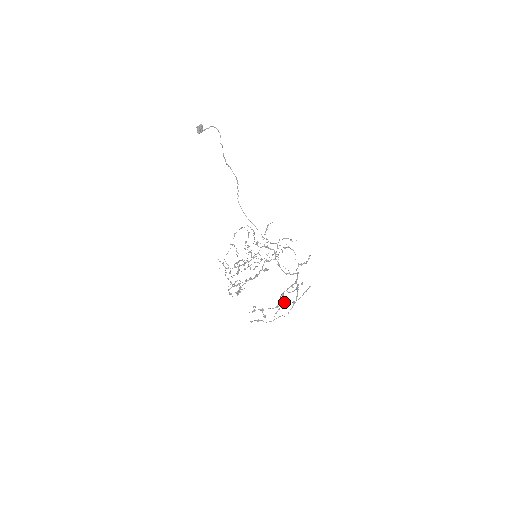
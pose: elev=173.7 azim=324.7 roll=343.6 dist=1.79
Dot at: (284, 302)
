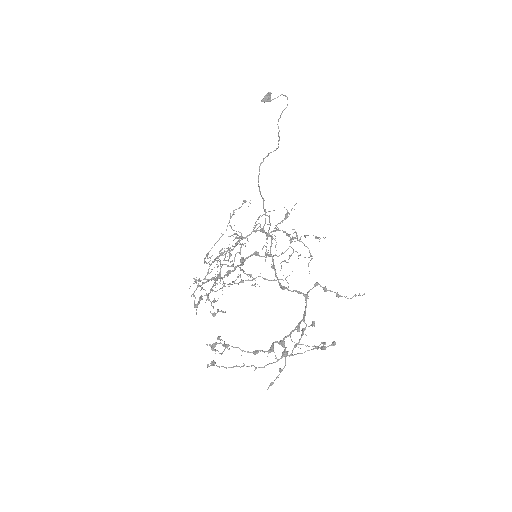
Dot at: (274, 352)
